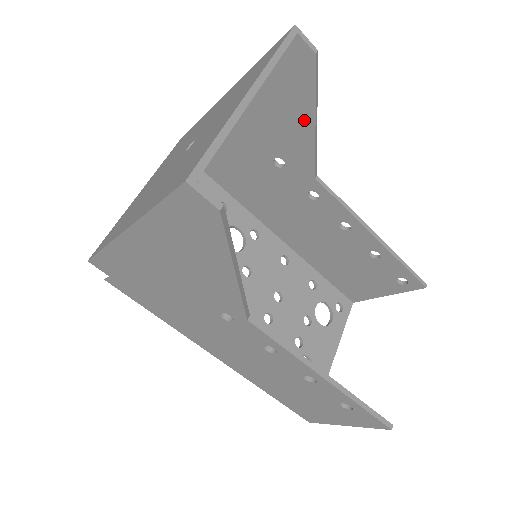
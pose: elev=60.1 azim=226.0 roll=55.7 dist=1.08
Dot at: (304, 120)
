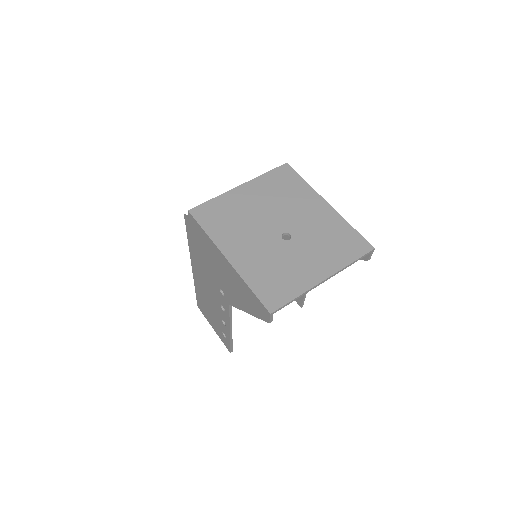
Dot at: occluded
